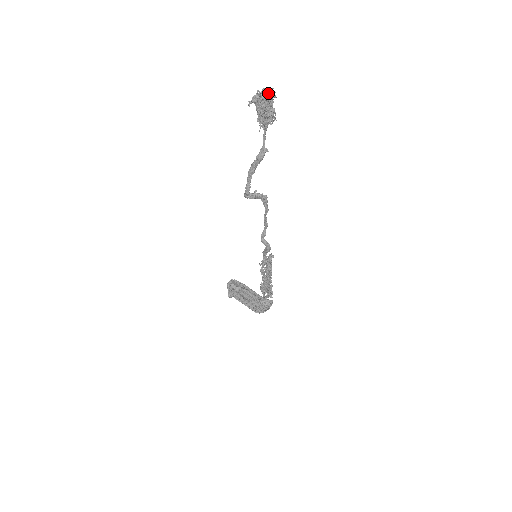
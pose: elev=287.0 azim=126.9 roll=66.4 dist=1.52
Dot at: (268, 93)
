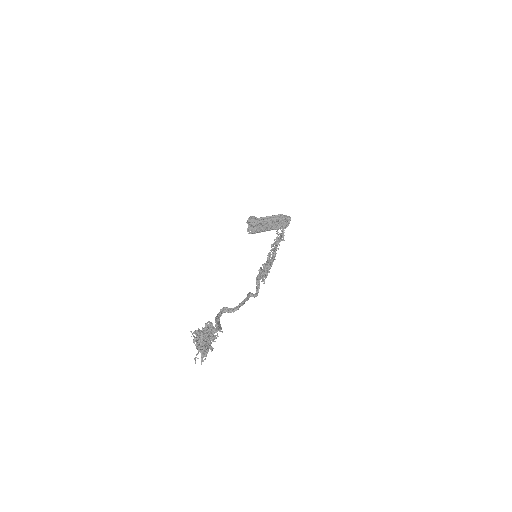
Dot at: (201, 353)
